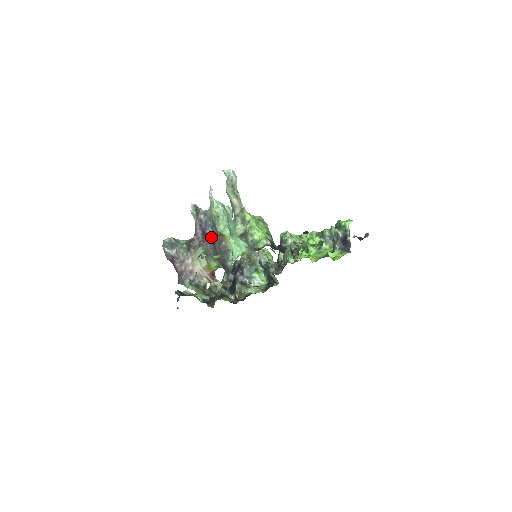
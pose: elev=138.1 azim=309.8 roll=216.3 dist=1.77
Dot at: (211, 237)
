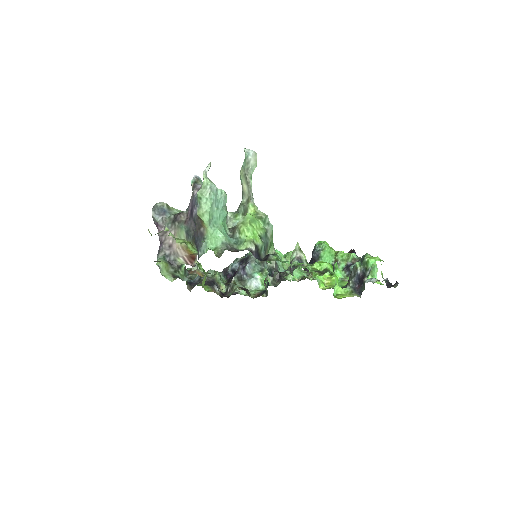
Dot at: (195, 218)
